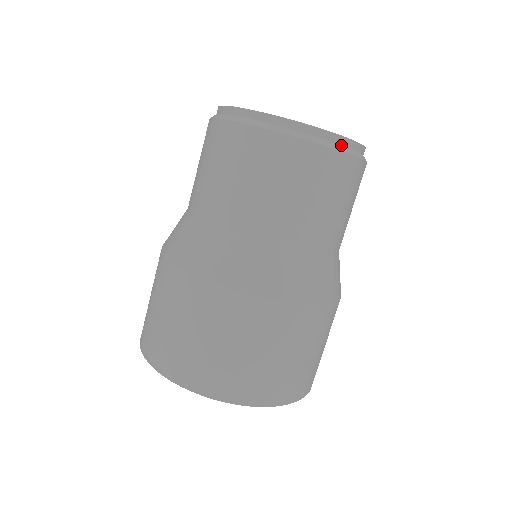
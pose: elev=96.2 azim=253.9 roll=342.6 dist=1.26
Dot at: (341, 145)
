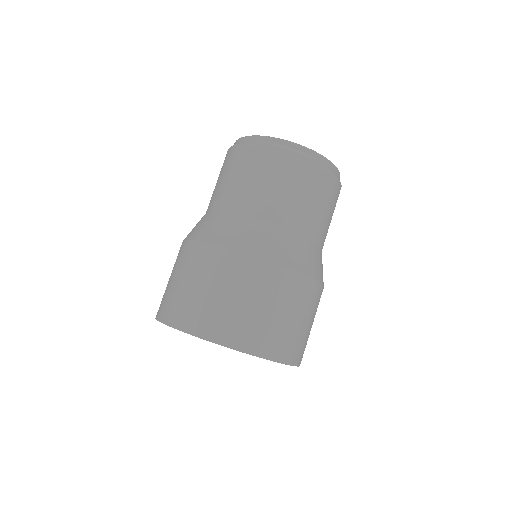
Dot at: (307, 154)
